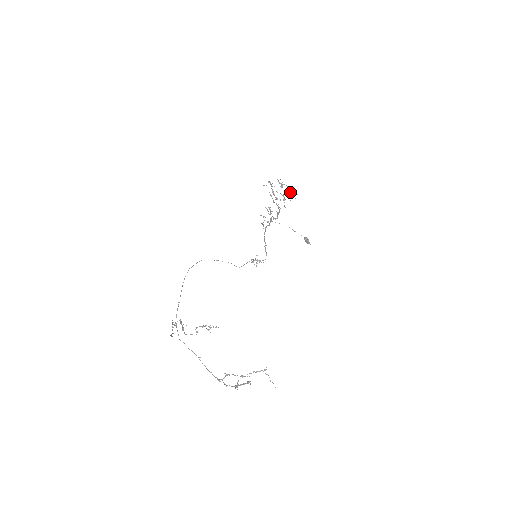
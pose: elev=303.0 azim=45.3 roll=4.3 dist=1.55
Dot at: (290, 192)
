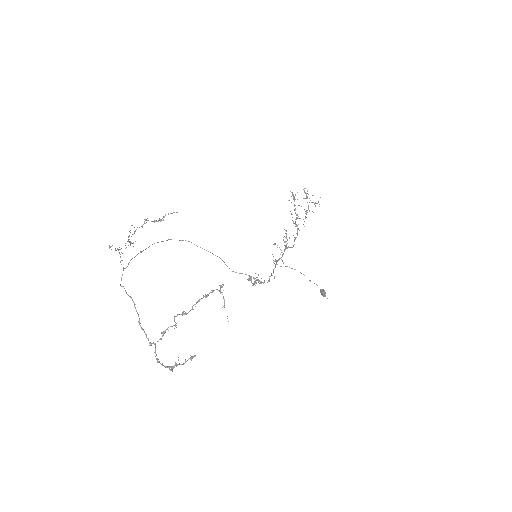
Dot at: occluded
